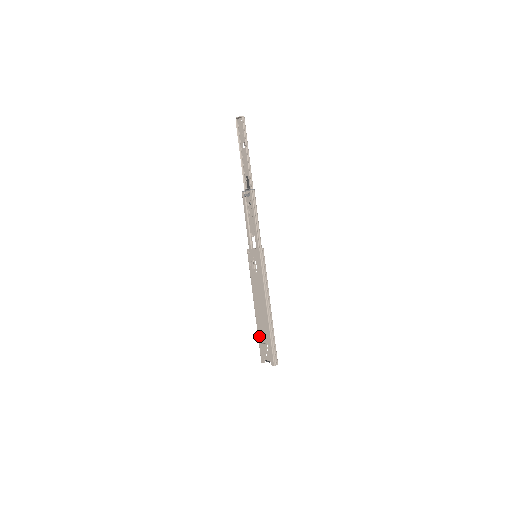
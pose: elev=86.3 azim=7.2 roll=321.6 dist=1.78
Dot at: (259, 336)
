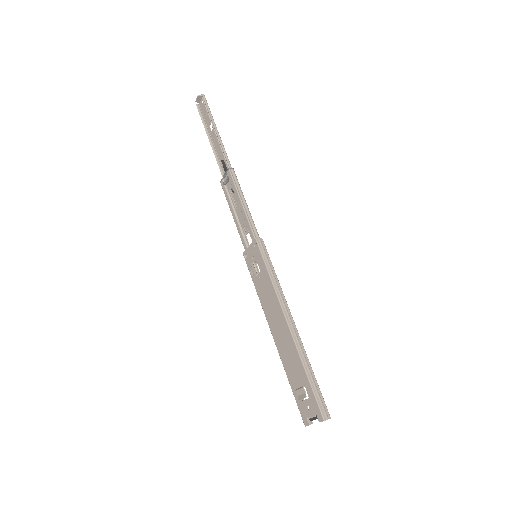
Dot at: (290, 380)
